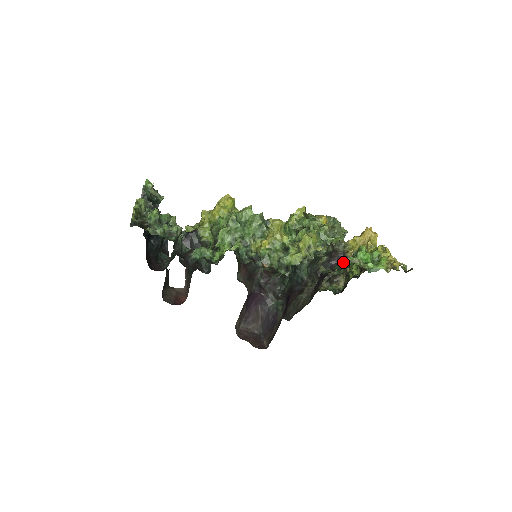
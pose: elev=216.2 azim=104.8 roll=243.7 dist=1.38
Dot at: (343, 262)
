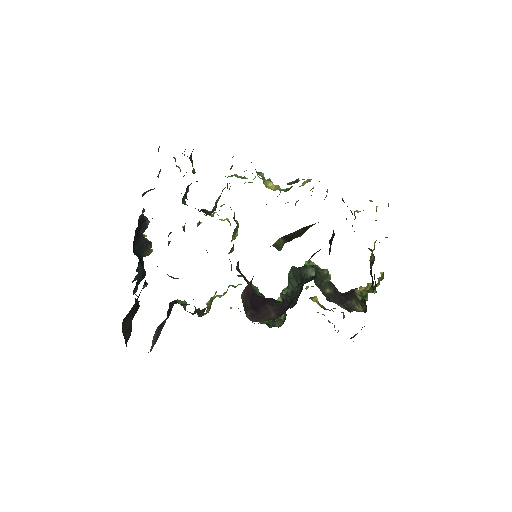
Dot at: occluded
